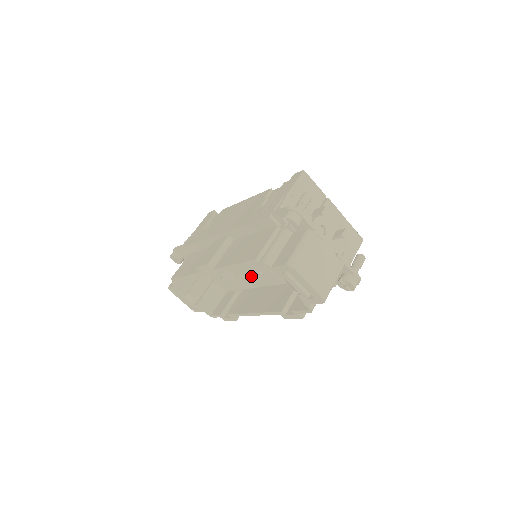
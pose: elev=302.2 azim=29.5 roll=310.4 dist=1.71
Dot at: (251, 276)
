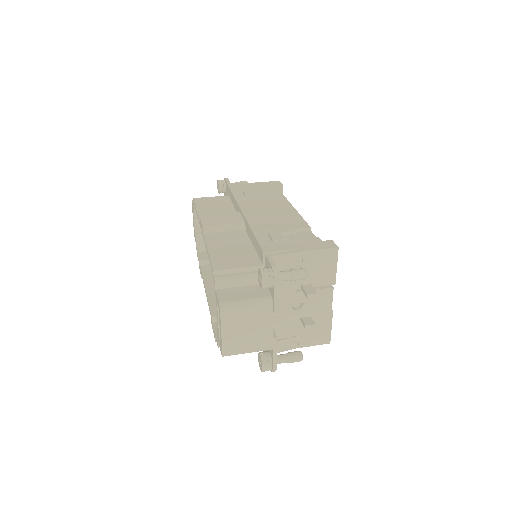
Dot at: occluded
